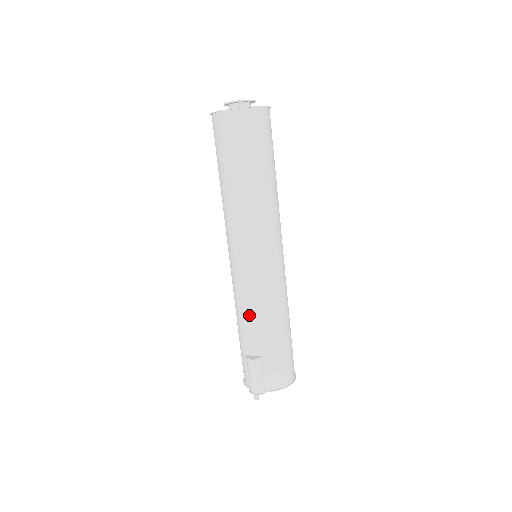
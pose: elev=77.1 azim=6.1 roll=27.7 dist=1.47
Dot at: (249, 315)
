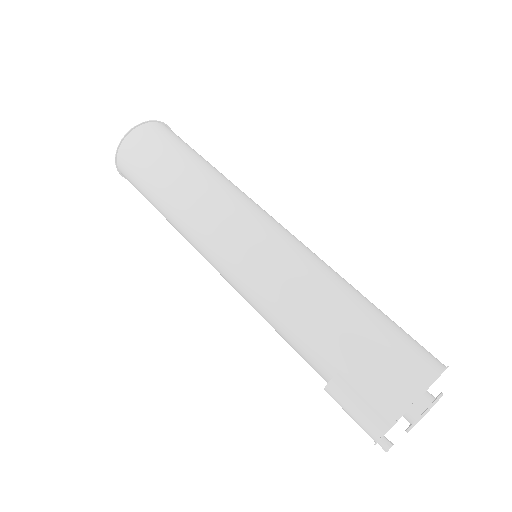
Dot at: (281, 328)
